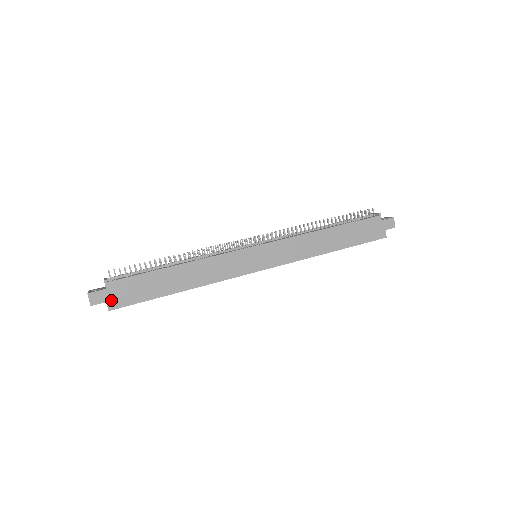
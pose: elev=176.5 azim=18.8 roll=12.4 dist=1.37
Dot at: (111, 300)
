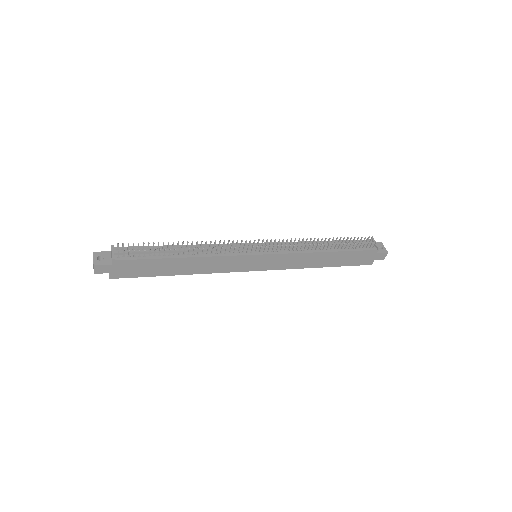
Dot at: (114, 272)
